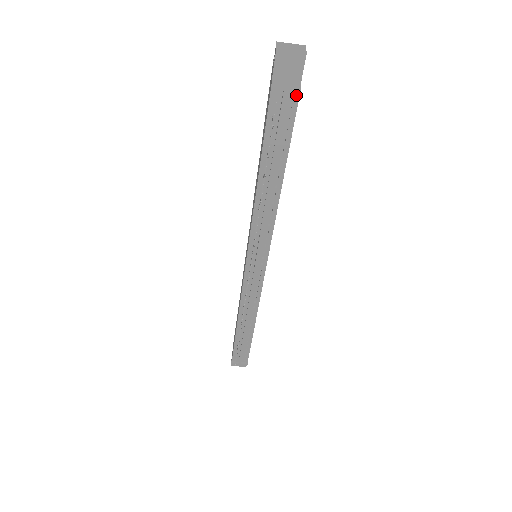
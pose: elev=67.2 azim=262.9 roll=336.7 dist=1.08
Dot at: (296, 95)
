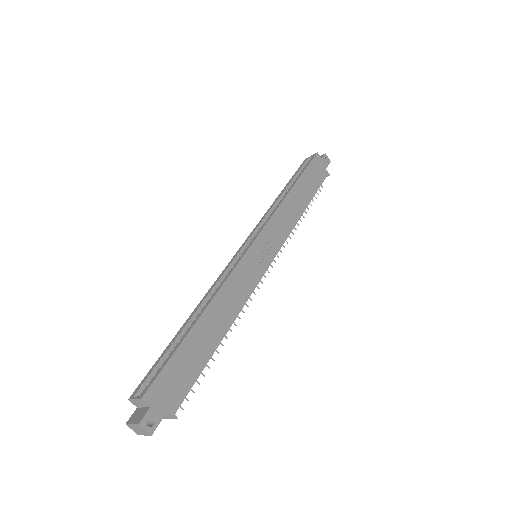
Dot at: (175, 411)
